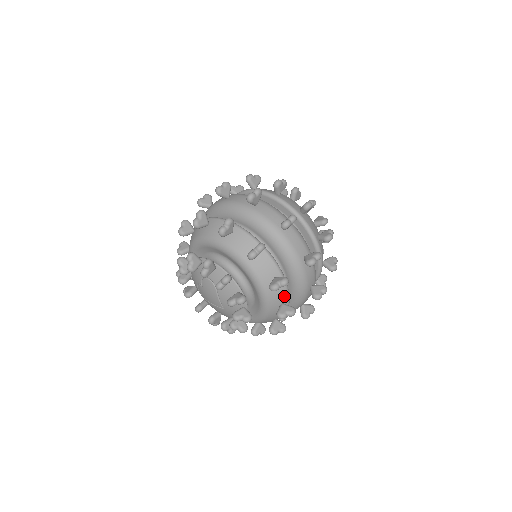
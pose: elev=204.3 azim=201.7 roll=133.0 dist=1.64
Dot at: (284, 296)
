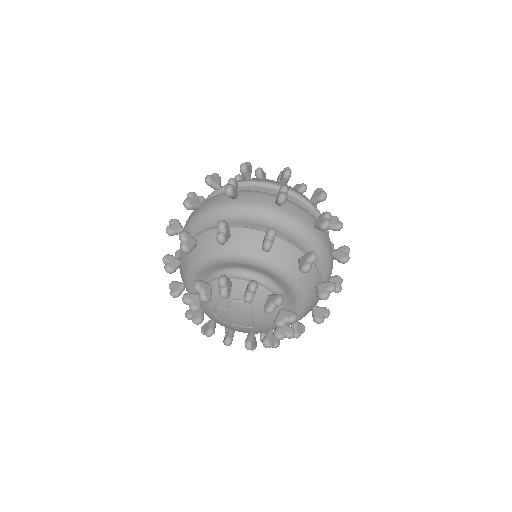
Dot at: (318, 299)
